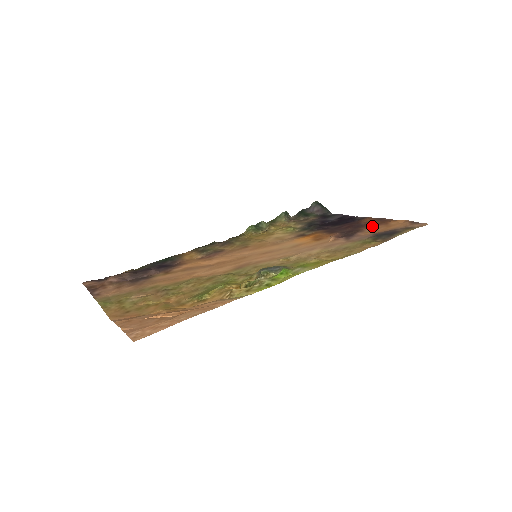
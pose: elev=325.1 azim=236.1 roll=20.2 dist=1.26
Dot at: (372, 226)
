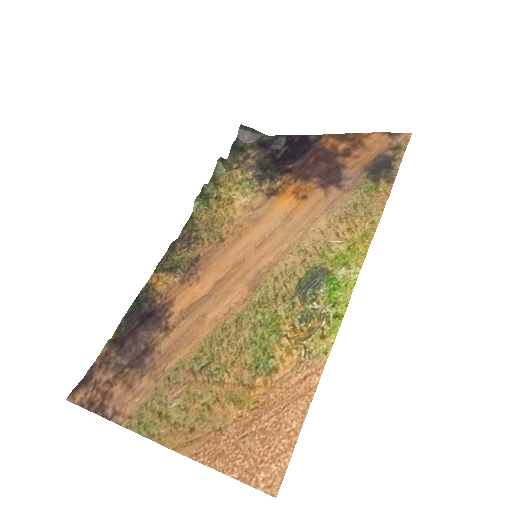
Dot at: (349, 154)
